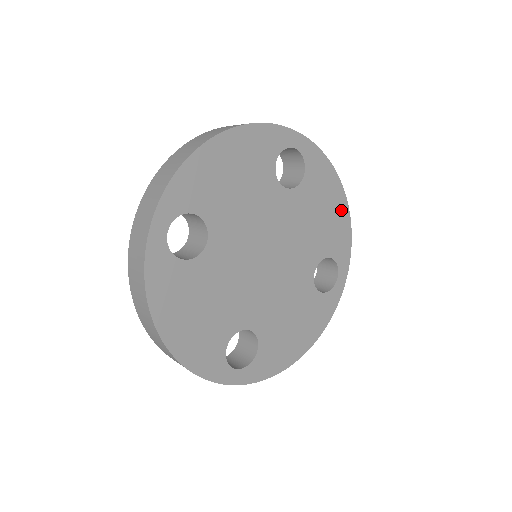
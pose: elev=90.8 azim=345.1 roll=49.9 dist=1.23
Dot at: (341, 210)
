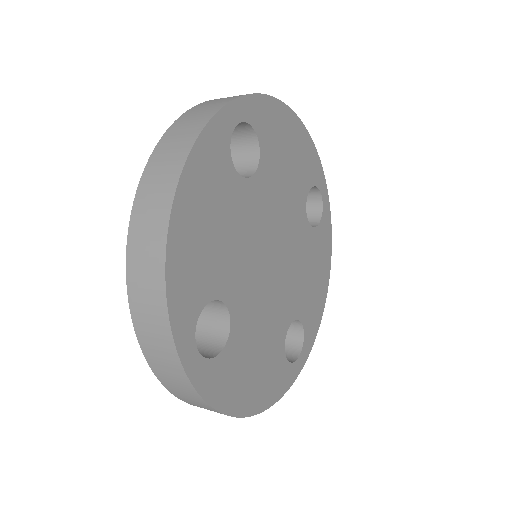
Dot at: (298, 133)
